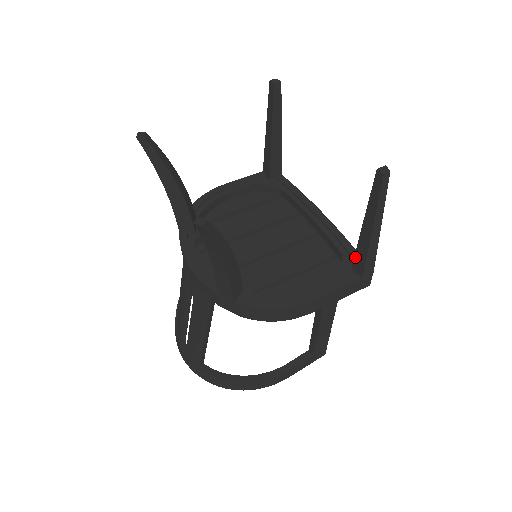
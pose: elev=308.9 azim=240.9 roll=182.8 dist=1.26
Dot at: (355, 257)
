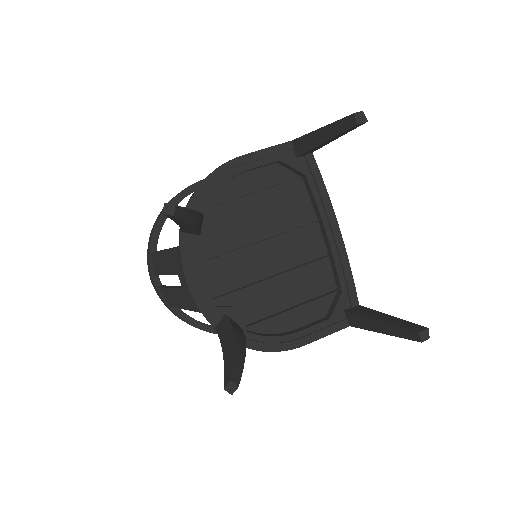
Dot at: (353, 315)
